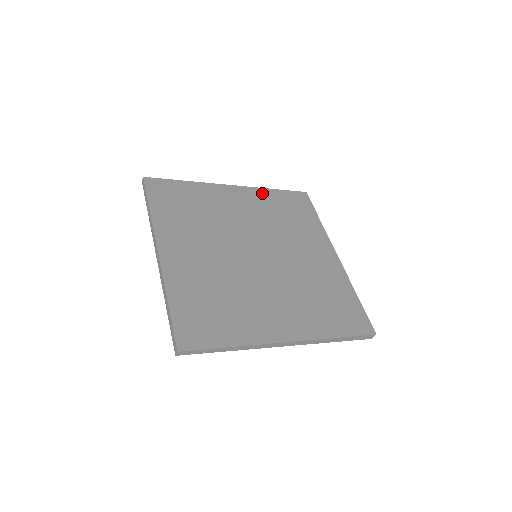
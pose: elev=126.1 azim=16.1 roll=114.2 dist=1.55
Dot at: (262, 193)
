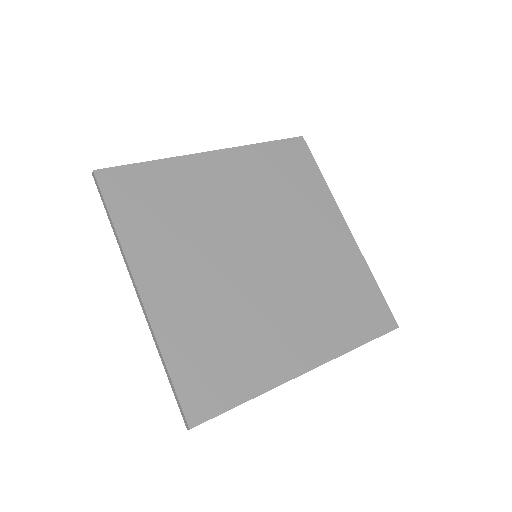
Dot at: (250, 154)
